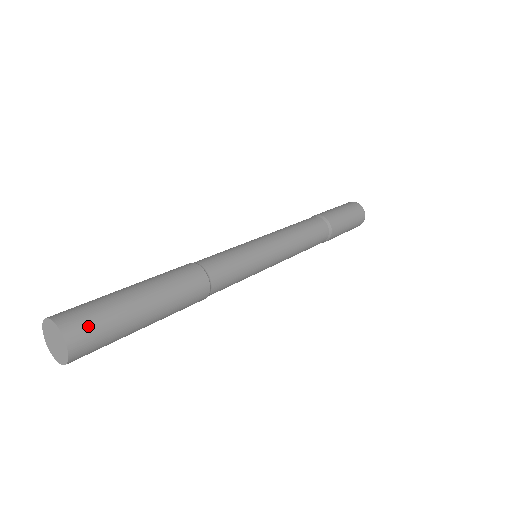
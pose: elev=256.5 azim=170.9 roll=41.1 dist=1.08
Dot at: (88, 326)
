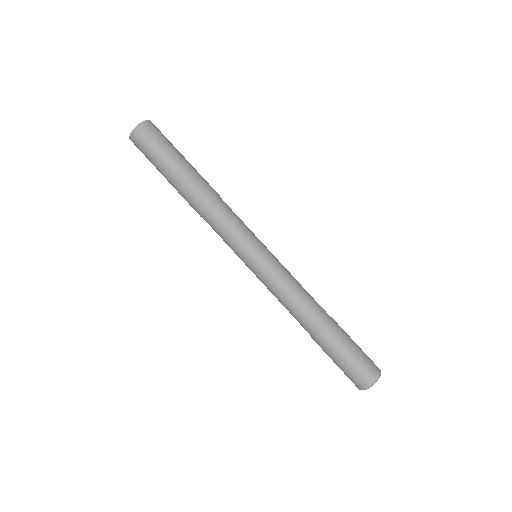
Dot at: (156, 131)
